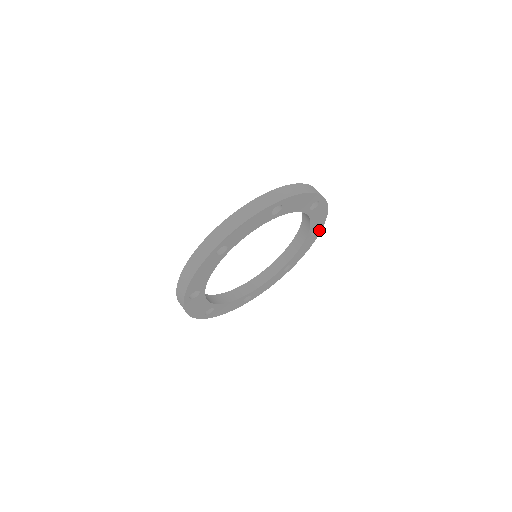
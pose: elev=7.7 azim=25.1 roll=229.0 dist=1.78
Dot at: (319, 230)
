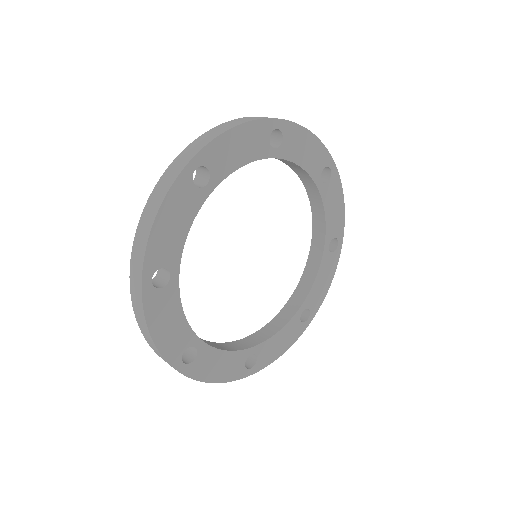
Dot at: (338, 247)
